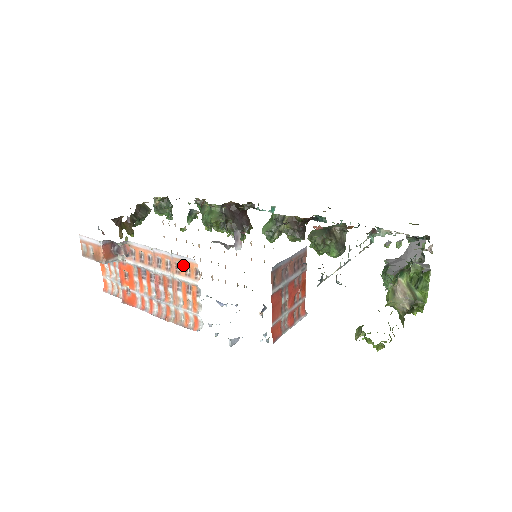
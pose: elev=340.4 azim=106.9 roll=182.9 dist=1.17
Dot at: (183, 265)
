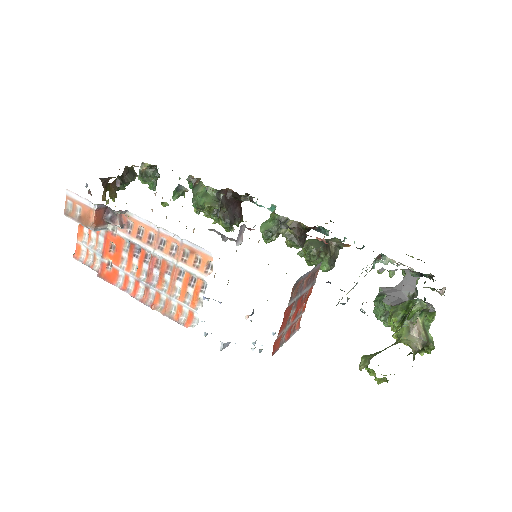
Dot at: (194, 254)
